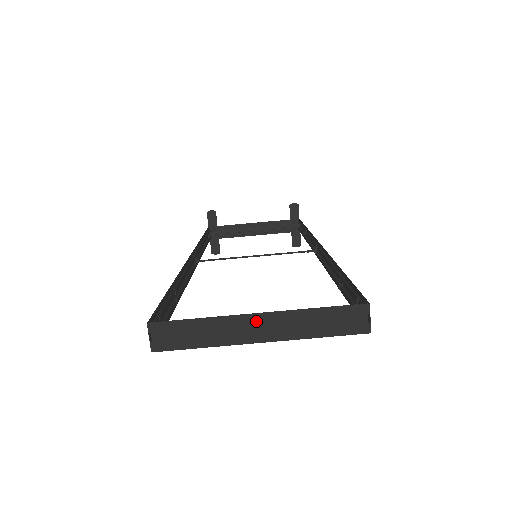
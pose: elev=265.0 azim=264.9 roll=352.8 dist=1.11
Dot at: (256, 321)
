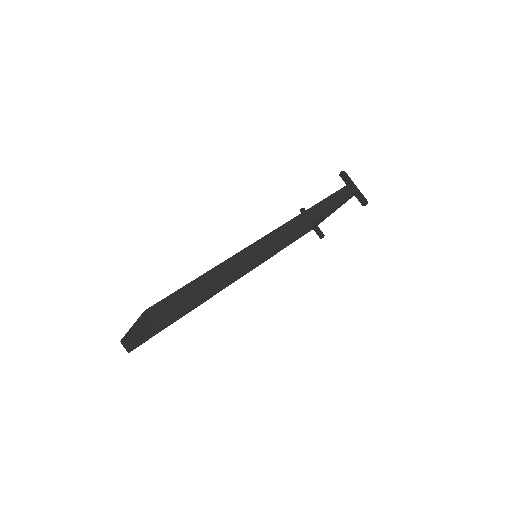
Dot at: (133, 331)
